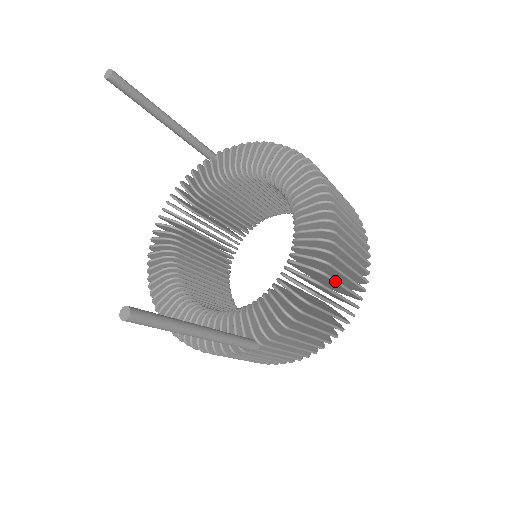
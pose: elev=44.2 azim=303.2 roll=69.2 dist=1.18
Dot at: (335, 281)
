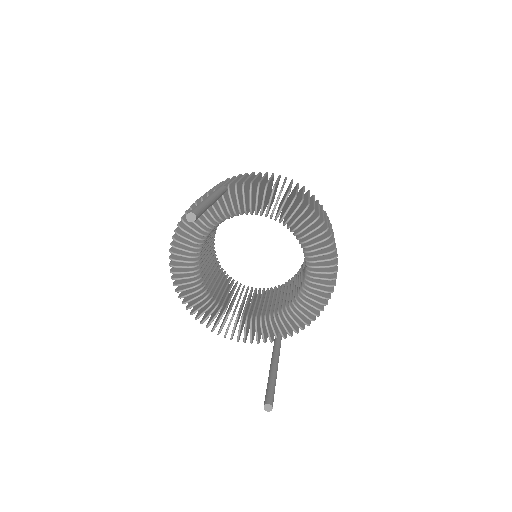
Dot at: occluded
